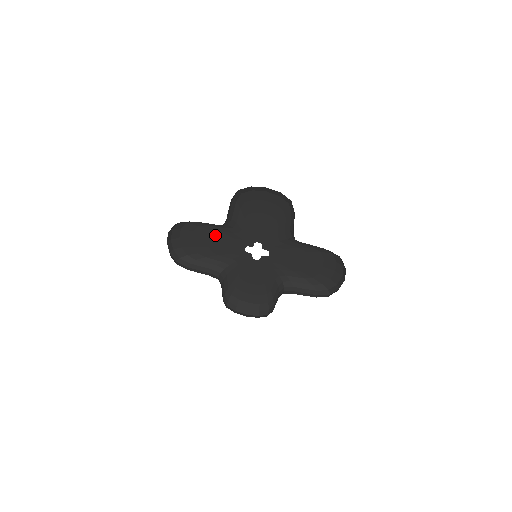
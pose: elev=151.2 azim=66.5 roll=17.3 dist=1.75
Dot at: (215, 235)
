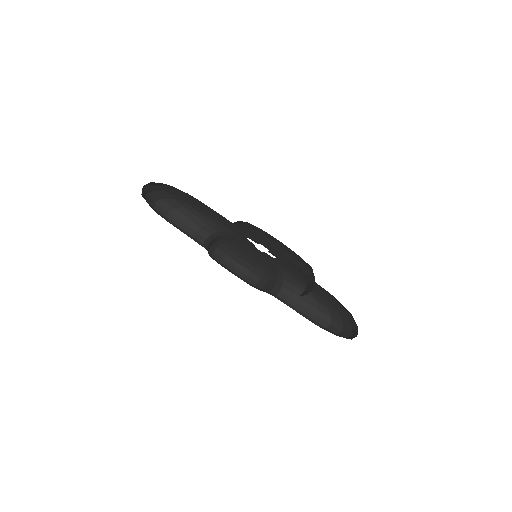
Dot at: (211, 209)
